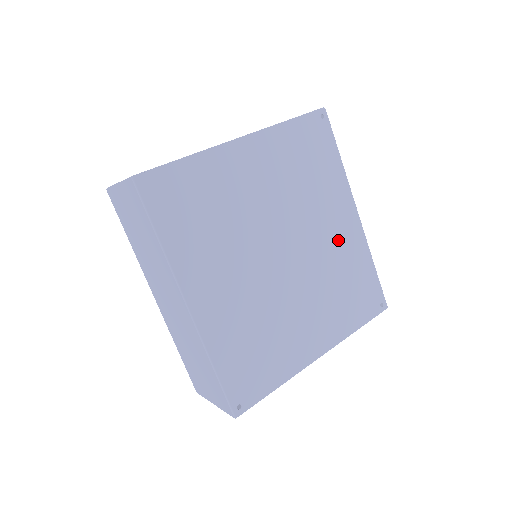
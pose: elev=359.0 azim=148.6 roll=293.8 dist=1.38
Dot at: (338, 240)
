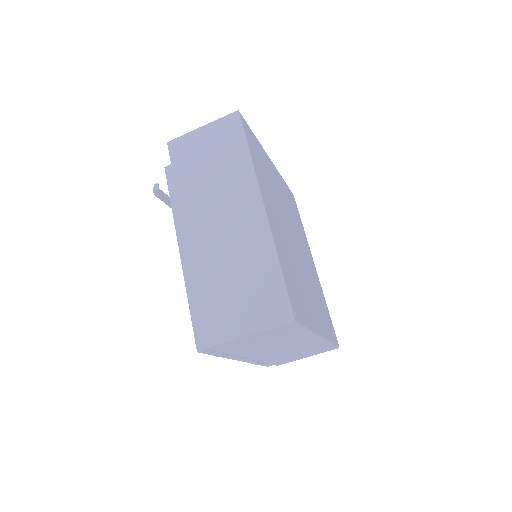
Dot at: (312, 269)
